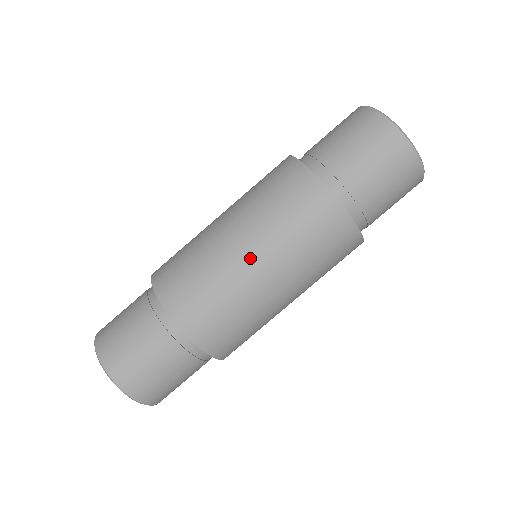
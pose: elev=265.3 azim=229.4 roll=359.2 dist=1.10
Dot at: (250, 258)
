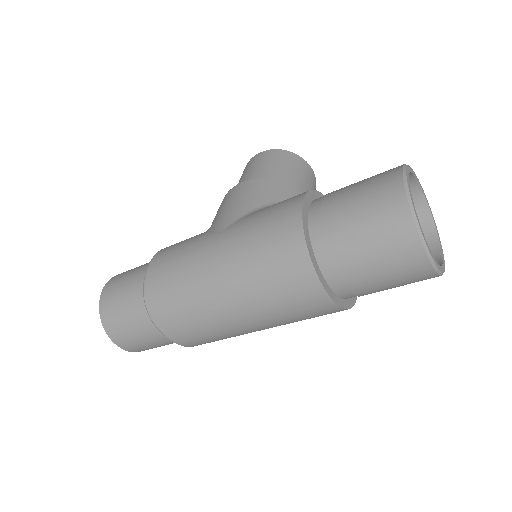
Dot at: (232, 311)
